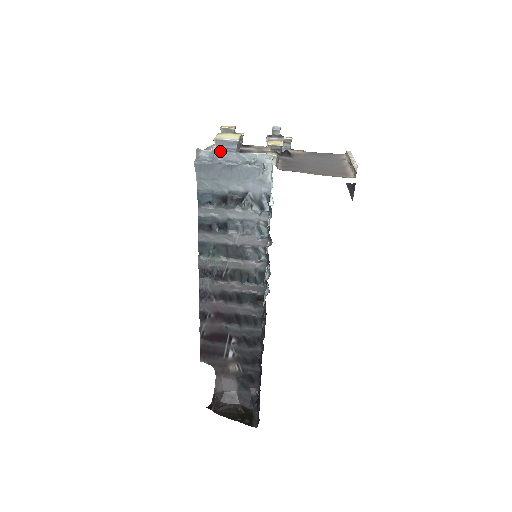
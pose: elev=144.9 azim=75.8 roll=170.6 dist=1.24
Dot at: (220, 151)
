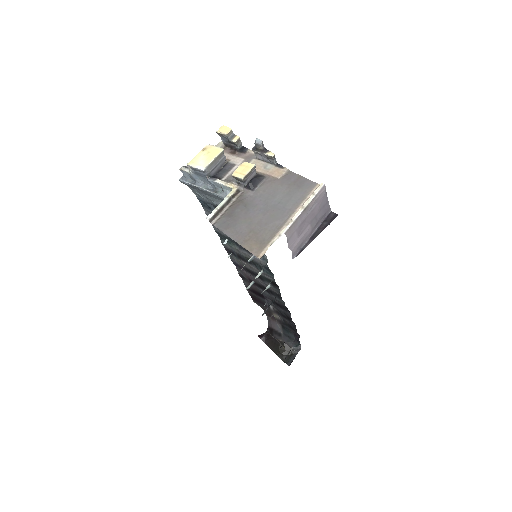
Dot at: (196, 174)
